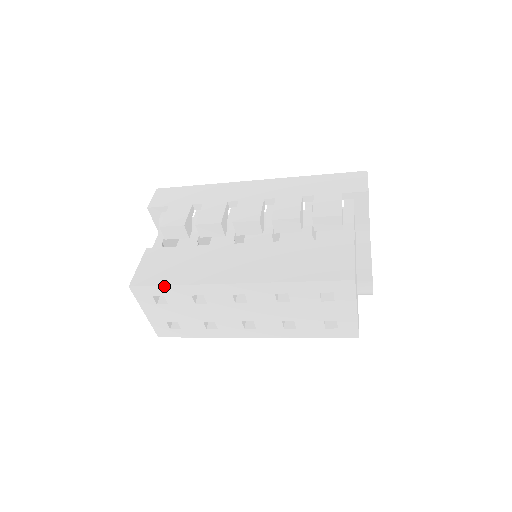
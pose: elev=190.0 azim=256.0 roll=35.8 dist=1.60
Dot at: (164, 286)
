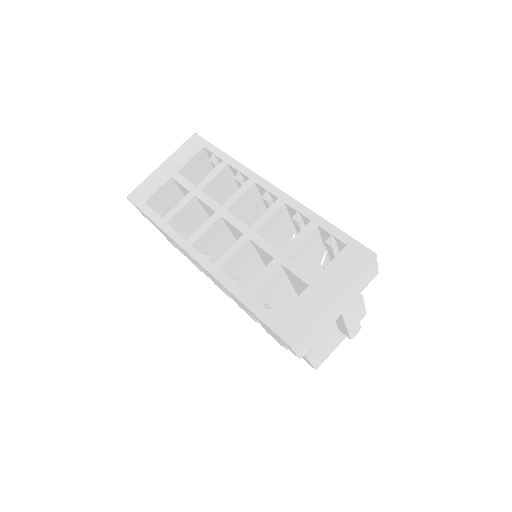
Dot at: occluded
